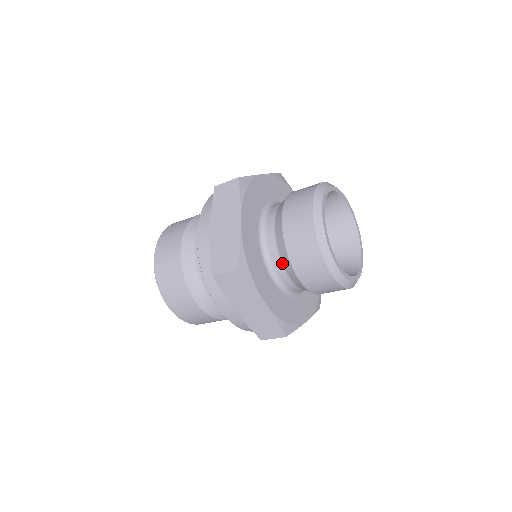
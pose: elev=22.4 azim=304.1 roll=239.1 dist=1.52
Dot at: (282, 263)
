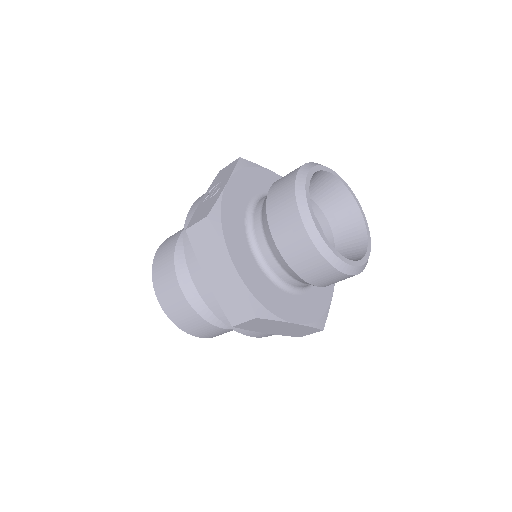
Dot at: (292, 277)
